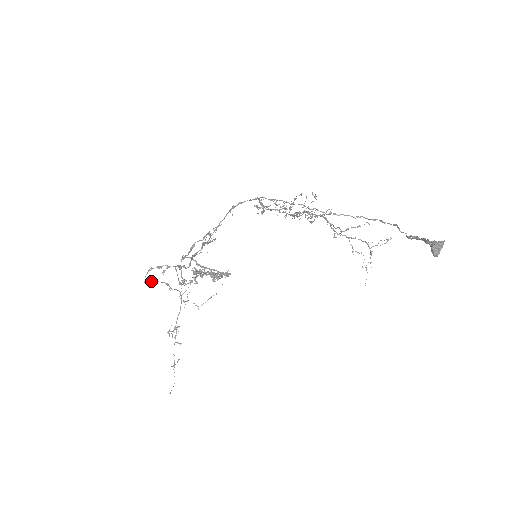
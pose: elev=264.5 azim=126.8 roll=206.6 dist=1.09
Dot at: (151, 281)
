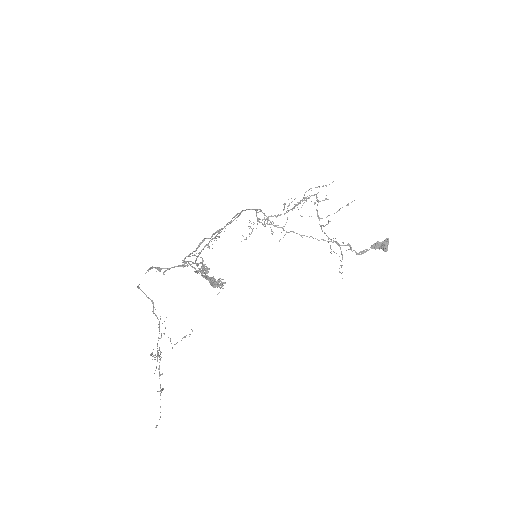
Dot at: occluded
